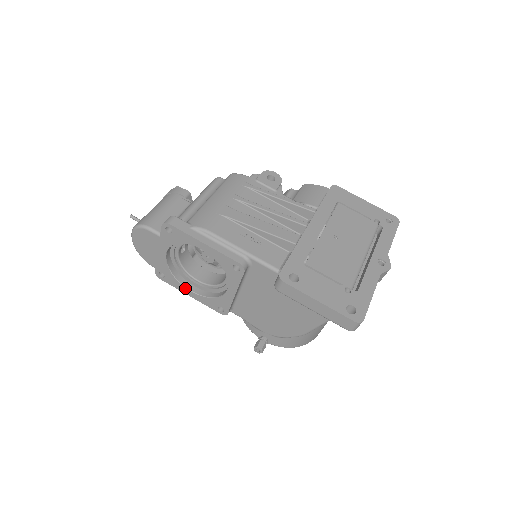
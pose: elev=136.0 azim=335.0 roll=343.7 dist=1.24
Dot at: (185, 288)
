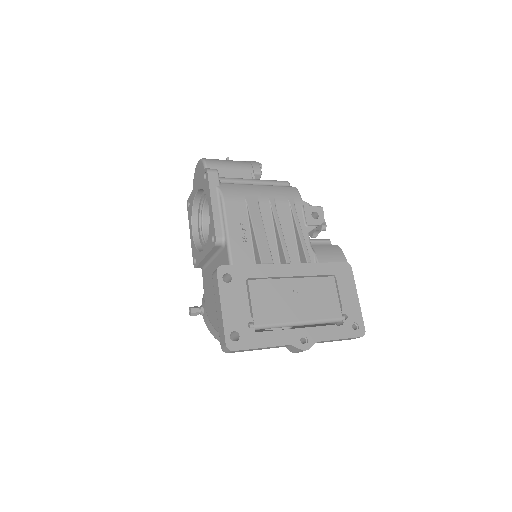
Dot at: (191, 226)
